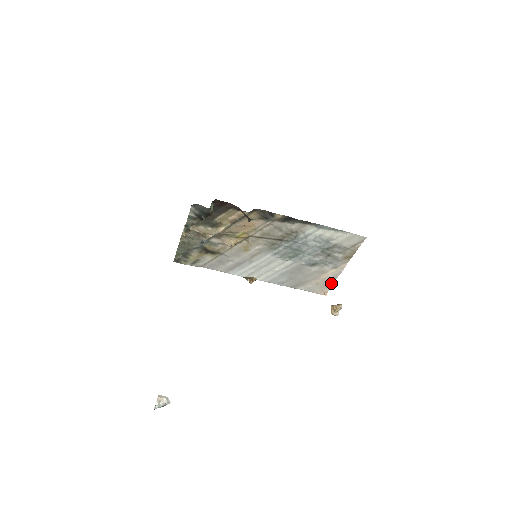
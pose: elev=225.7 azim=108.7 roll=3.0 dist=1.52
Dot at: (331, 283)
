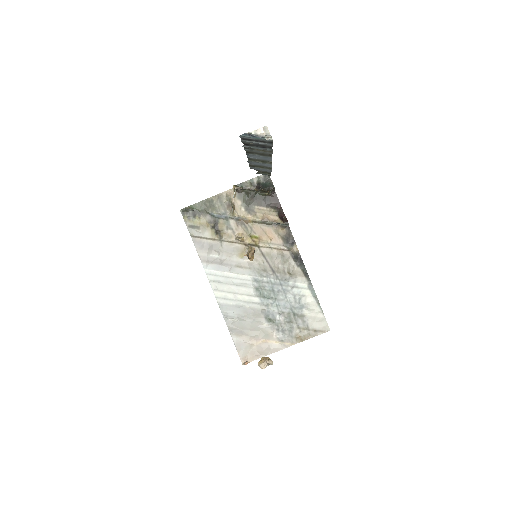
Dot at: (262, 355)
